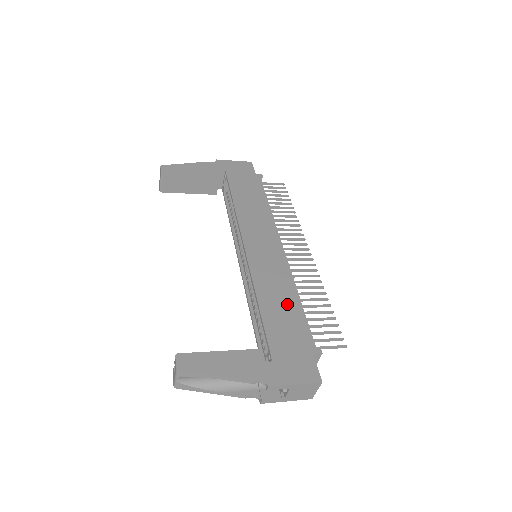
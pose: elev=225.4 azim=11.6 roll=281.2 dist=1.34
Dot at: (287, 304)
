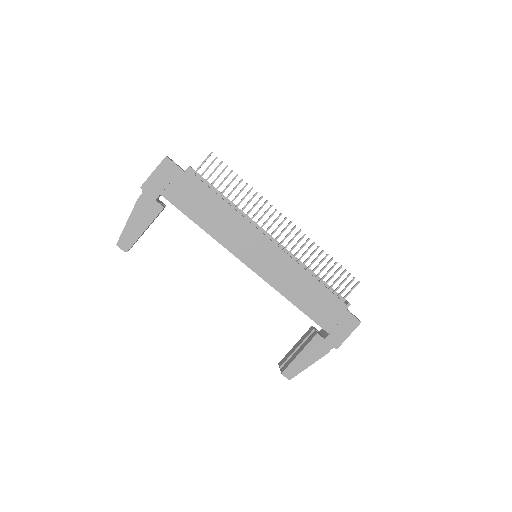
Dot at: (310, 289)
